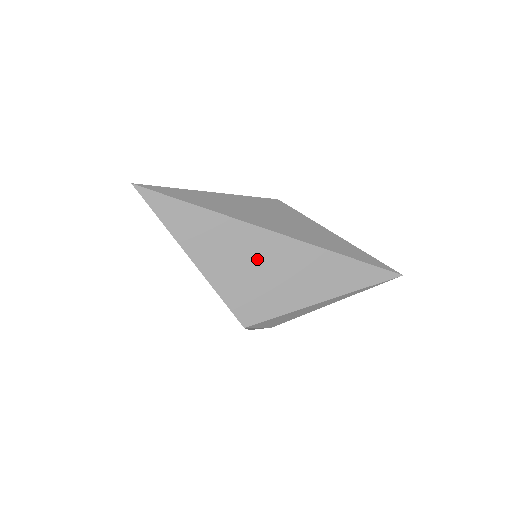
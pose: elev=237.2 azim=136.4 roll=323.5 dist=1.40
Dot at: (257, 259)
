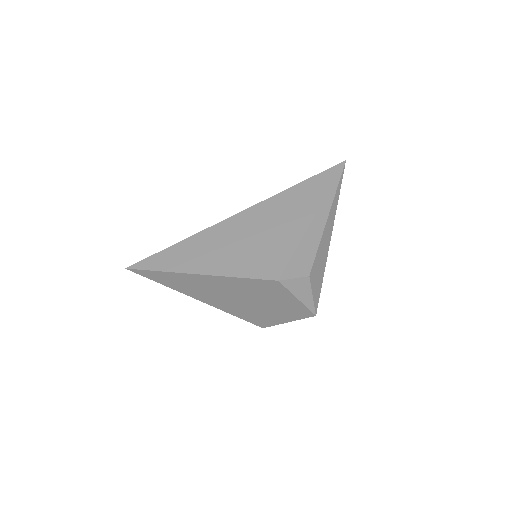
Dot at: (241, 236)
